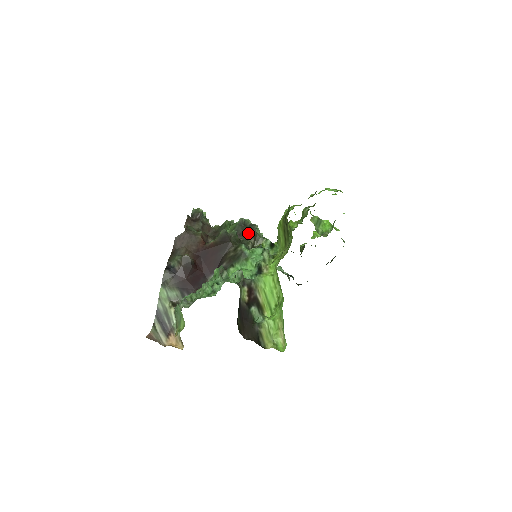
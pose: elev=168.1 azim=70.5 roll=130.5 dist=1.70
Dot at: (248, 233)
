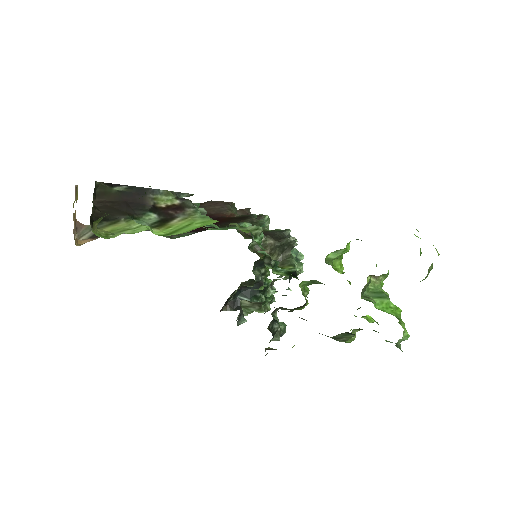
Dot at: (276, 237)
